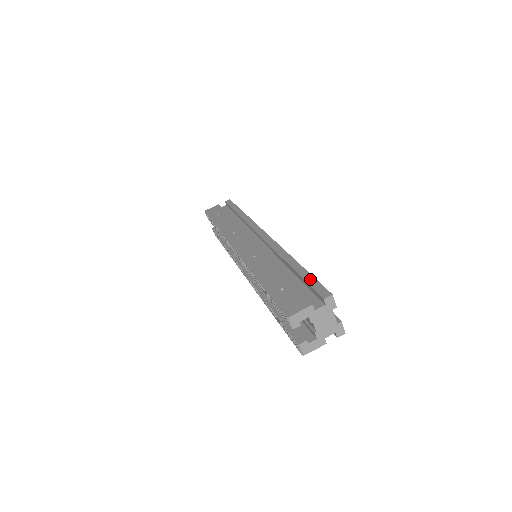
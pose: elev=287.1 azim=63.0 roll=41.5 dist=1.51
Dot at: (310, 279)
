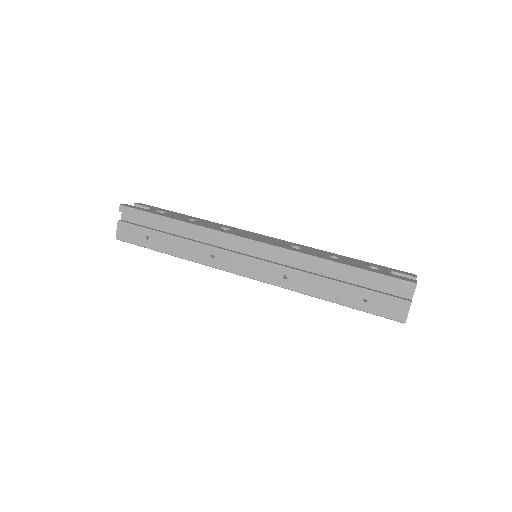
Dot at: (378, 278)
